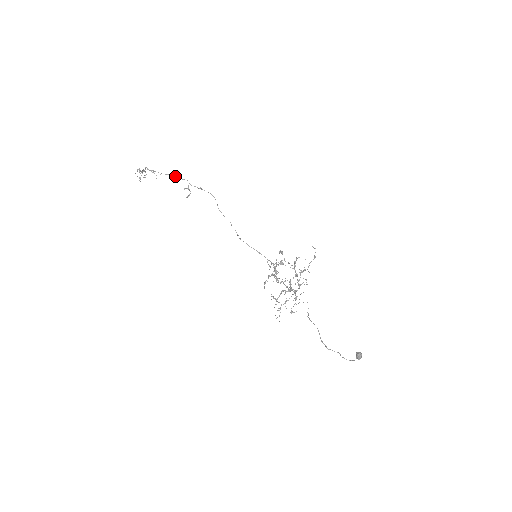
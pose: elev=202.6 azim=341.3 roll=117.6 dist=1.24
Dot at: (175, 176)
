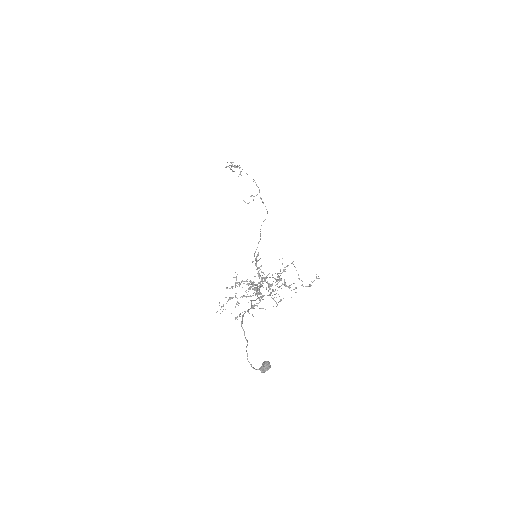
Dot at: occluded
